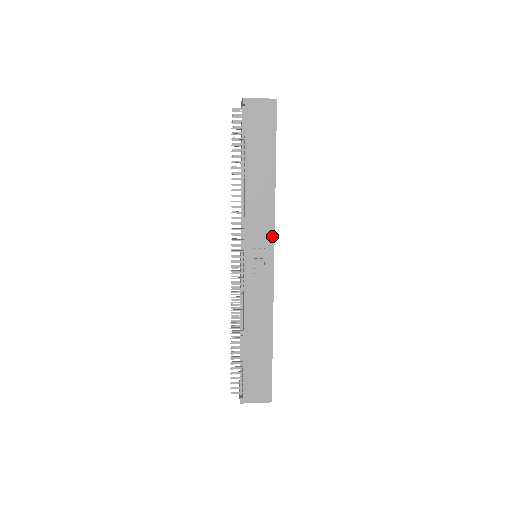
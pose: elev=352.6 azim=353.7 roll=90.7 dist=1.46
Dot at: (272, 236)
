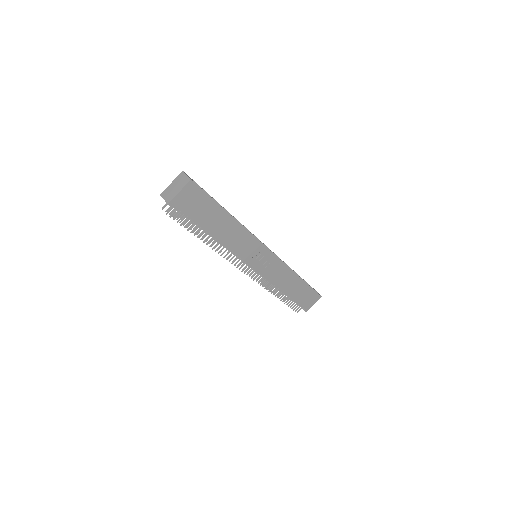
Dot at: (260, 244)
